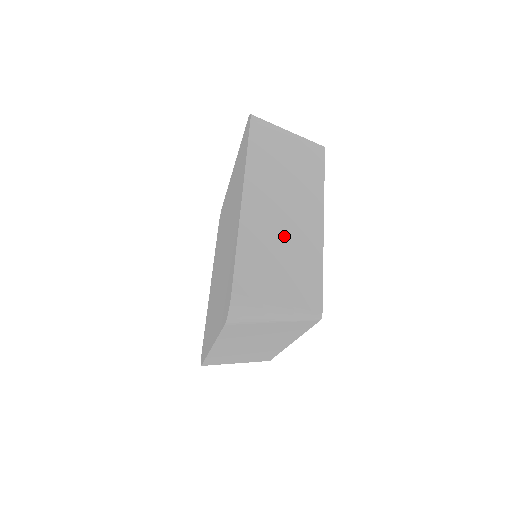
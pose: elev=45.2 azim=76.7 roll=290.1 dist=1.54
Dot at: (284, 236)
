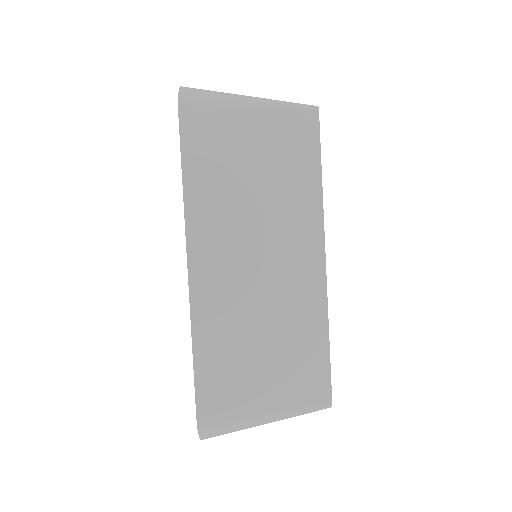
Dot at: occluded
